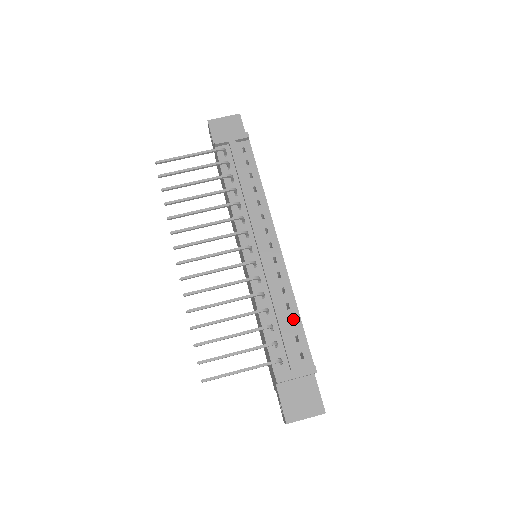
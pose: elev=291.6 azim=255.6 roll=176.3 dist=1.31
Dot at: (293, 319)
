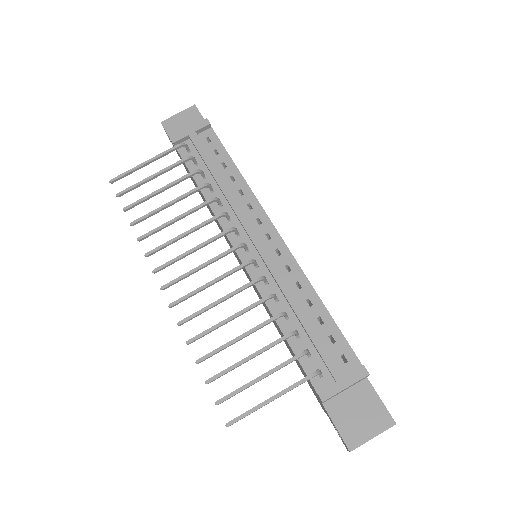
Dot at: (320, 316)
